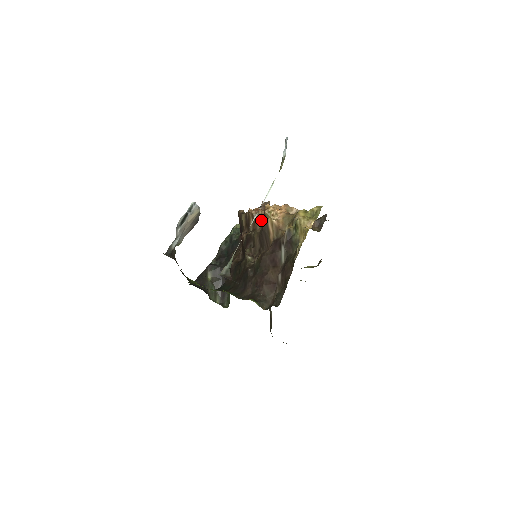
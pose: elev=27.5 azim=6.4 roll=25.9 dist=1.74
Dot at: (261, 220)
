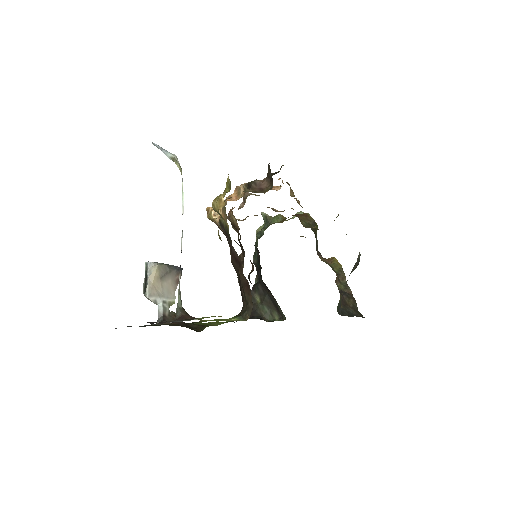
Dot at: occluded
